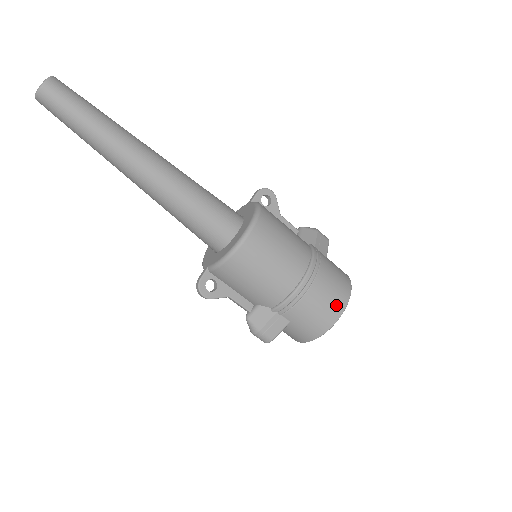
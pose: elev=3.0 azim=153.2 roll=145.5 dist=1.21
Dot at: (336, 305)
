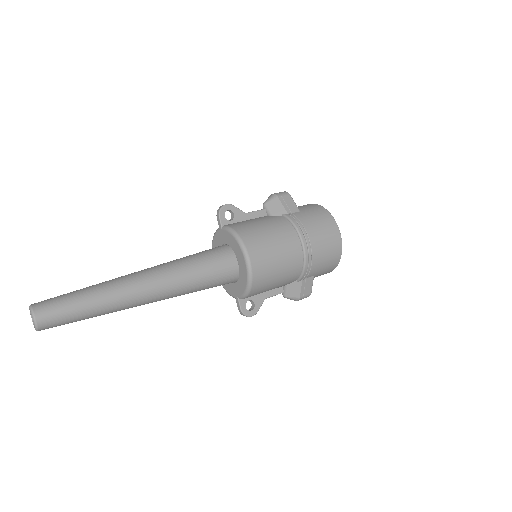
Dot at: (334, 241)
